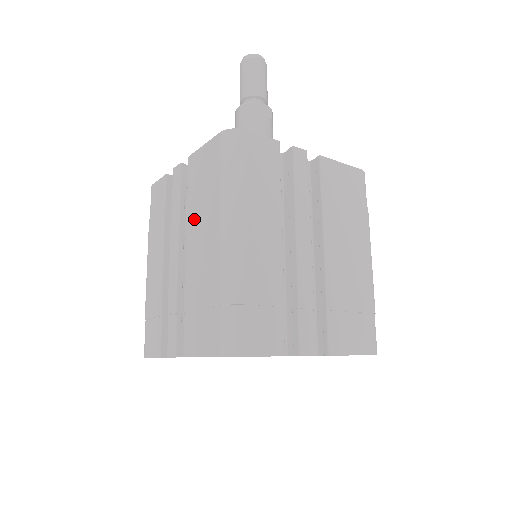
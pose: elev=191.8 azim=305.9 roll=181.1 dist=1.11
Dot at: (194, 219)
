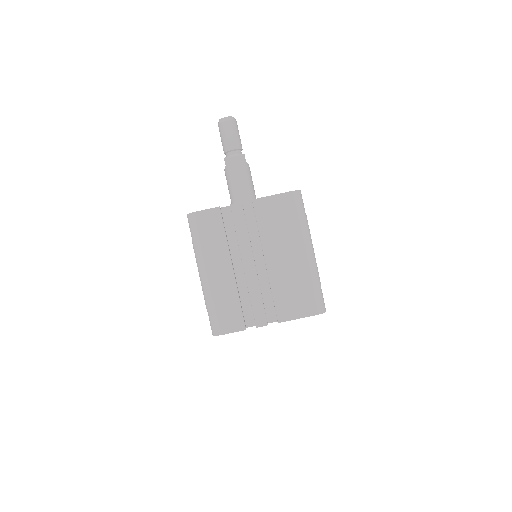
Dot at: (273, 241)
